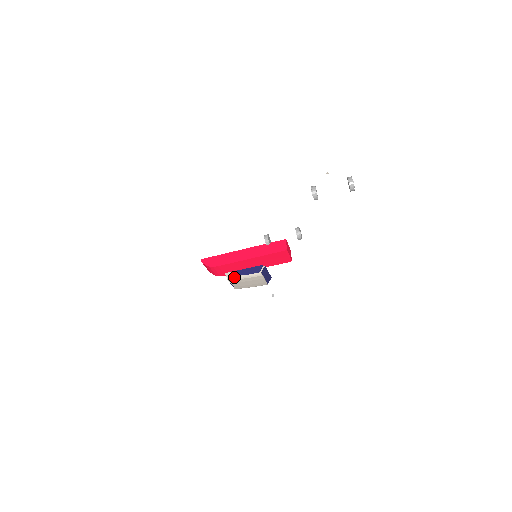
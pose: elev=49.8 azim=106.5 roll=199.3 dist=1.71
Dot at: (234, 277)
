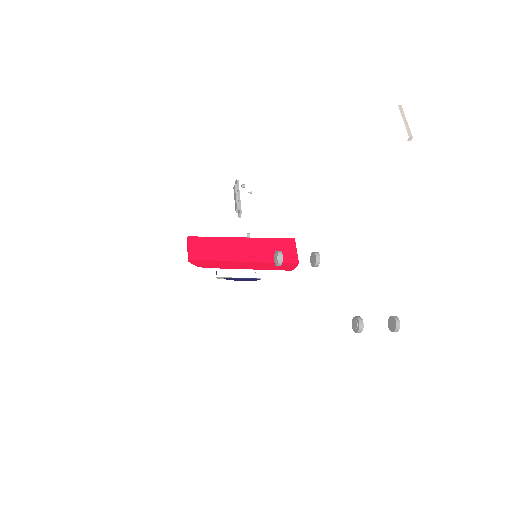
Dot at: occluded
